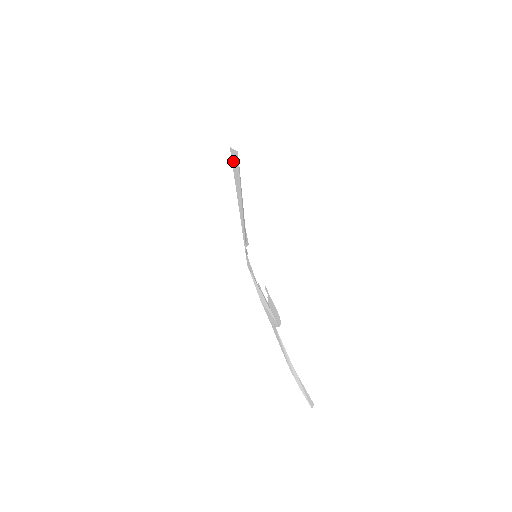
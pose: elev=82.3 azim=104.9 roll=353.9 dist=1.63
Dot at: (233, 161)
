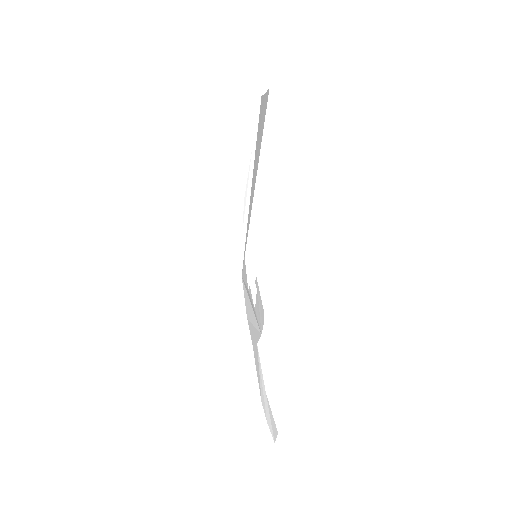
Dot at: (260, 118)
